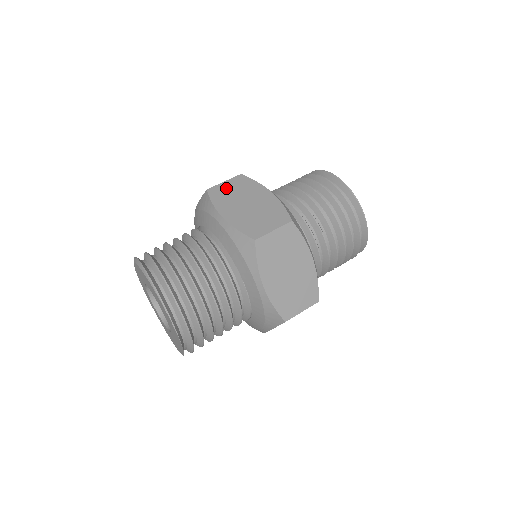
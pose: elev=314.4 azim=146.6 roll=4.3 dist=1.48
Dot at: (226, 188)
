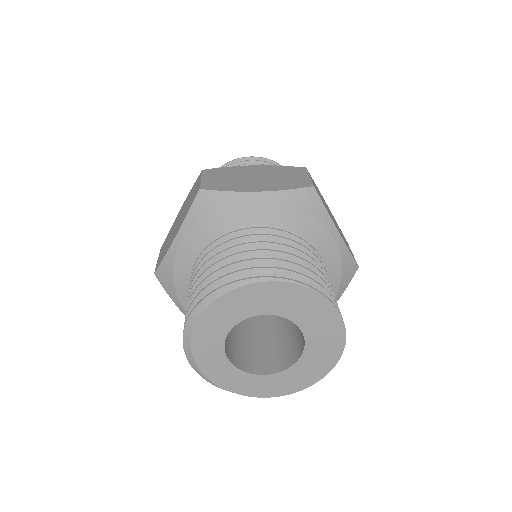
Dot at: (214, 180)
